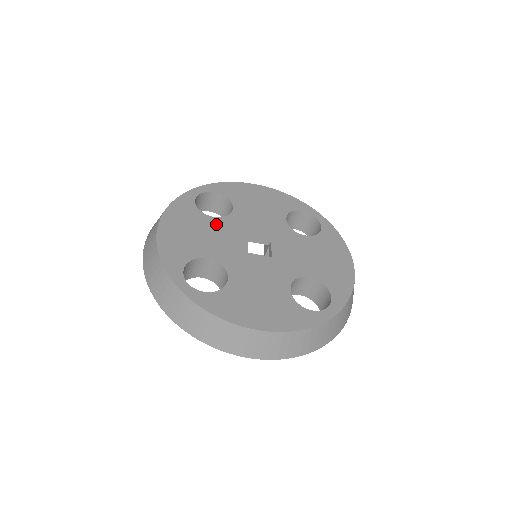
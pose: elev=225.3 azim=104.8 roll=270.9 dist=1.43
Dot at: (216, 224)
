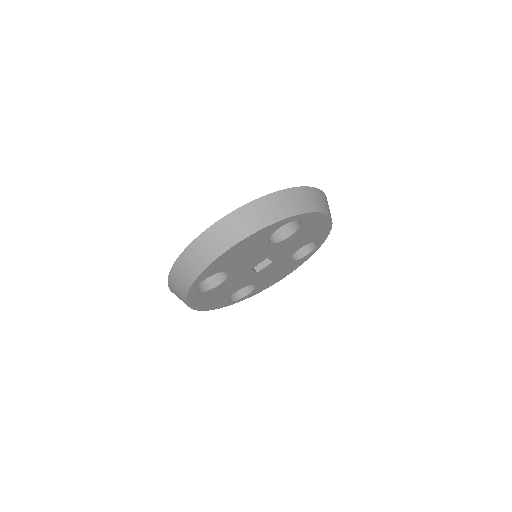
Dot at: (264, 249)
